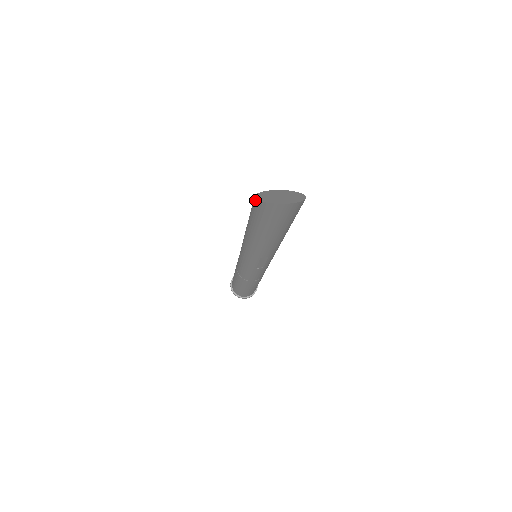
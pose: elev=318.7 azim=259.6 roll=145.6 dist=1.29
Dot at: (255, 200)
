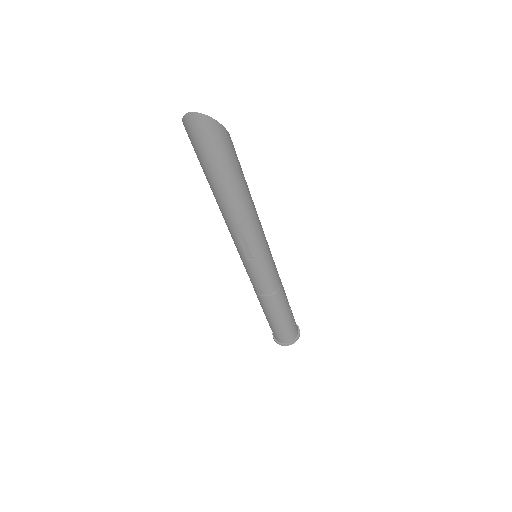
Dot at: occluded
